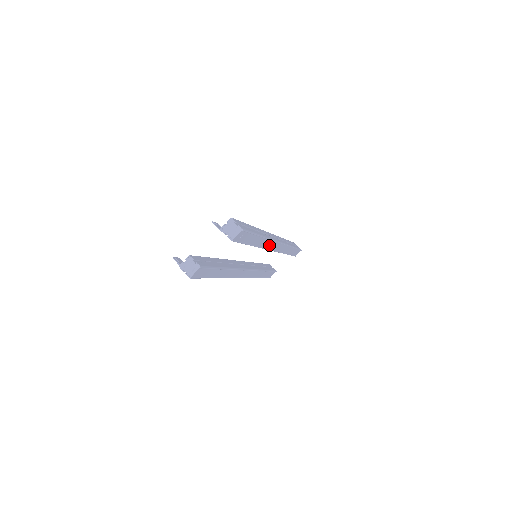
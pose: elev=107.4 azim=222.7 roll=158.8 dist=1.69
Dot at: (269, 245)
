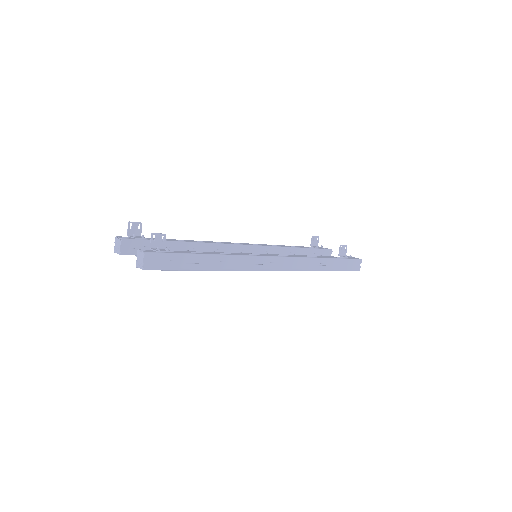
Dot at: occluded
